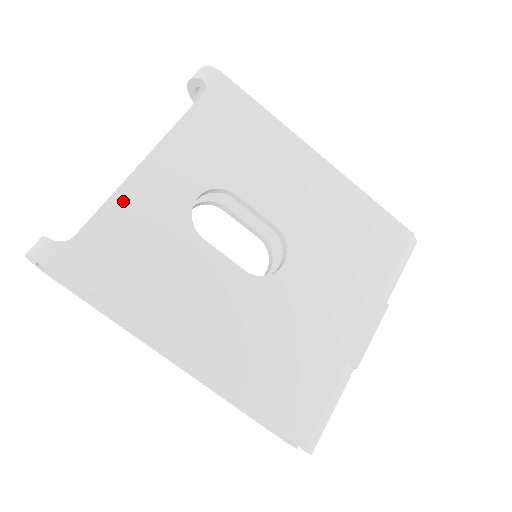
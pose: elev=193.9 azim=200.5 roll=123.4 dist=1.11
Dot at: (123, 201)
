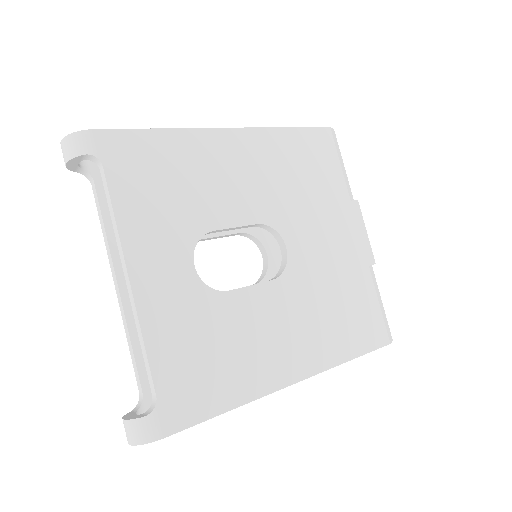
Dot at: (154, 331)
